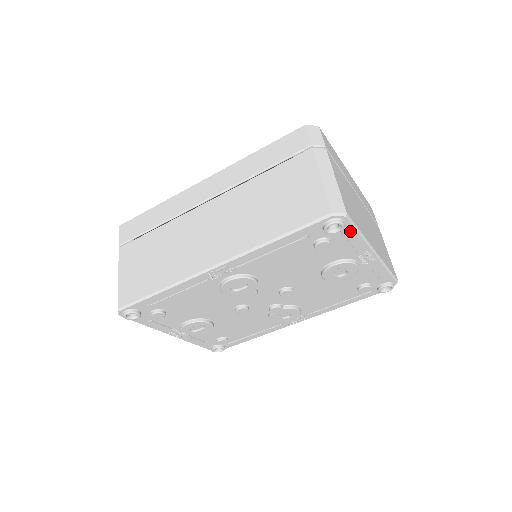
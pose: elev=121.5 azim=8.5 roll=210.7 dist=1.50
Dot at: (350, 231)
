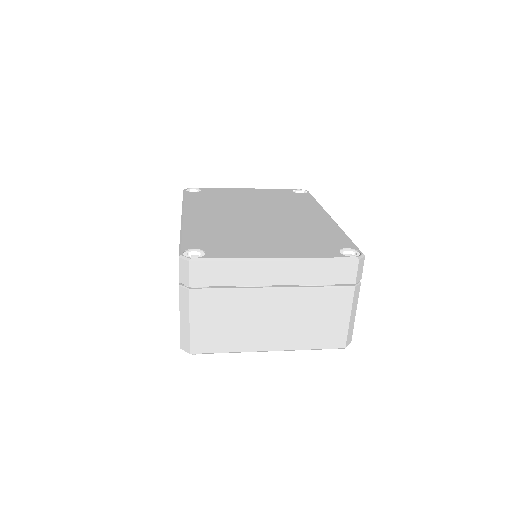
Dot at: occluded
